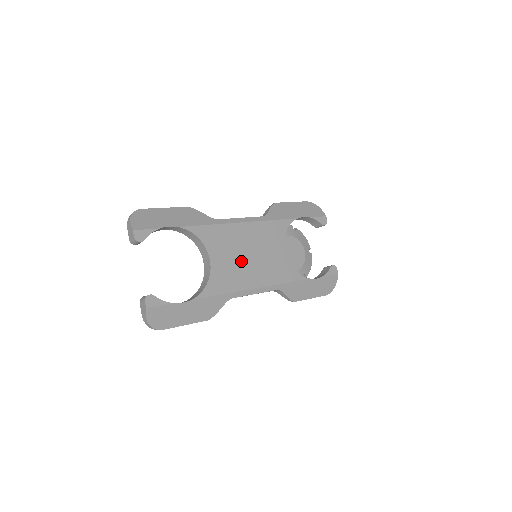
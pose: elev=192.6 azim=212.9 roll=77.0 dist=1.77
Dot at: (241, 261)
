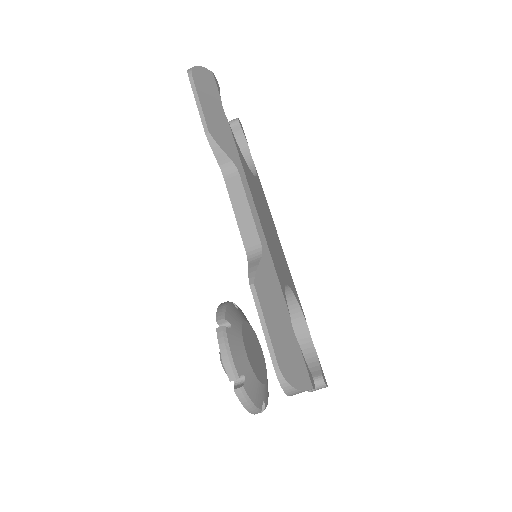
Dot at: (263, 210)
